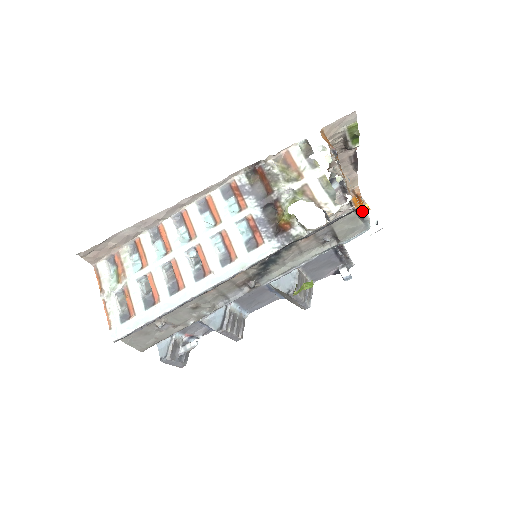
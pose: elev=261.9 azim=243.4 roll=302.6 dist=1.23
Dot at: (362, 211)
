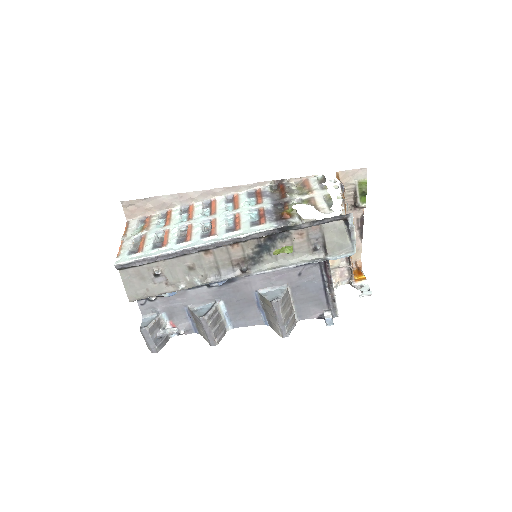
Dot at: (350, 223)
